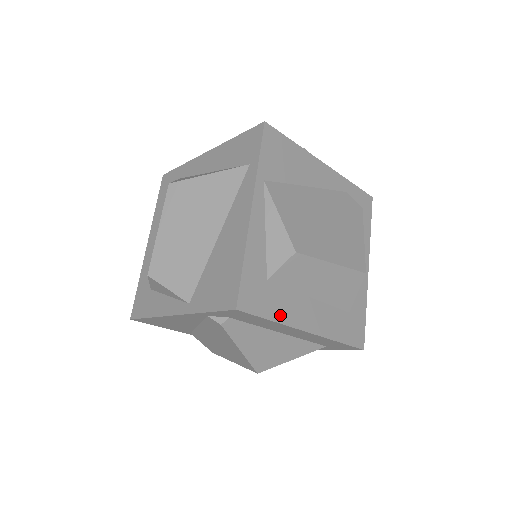
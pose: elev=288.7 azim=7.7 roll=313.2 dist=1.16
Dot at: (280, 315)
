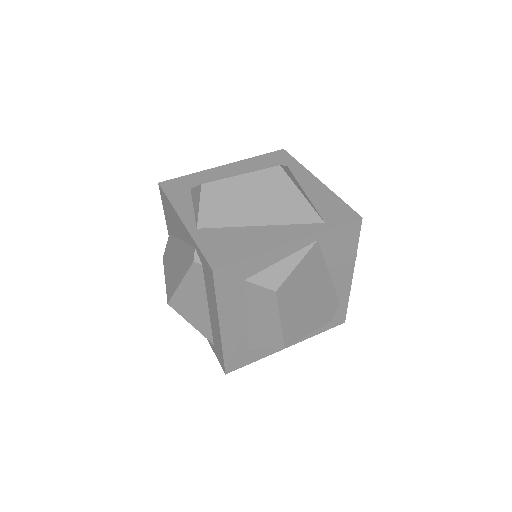
Dot at: (223, 302)
